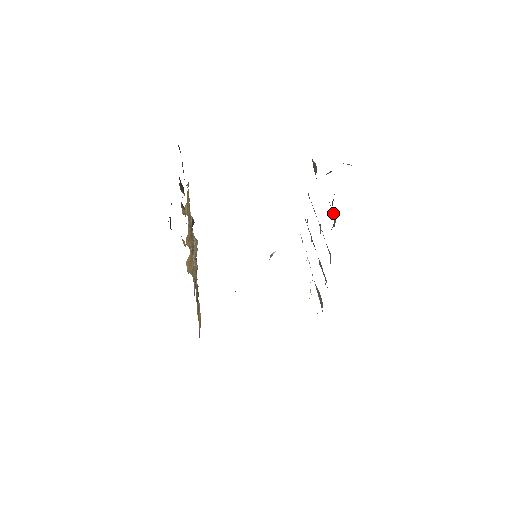
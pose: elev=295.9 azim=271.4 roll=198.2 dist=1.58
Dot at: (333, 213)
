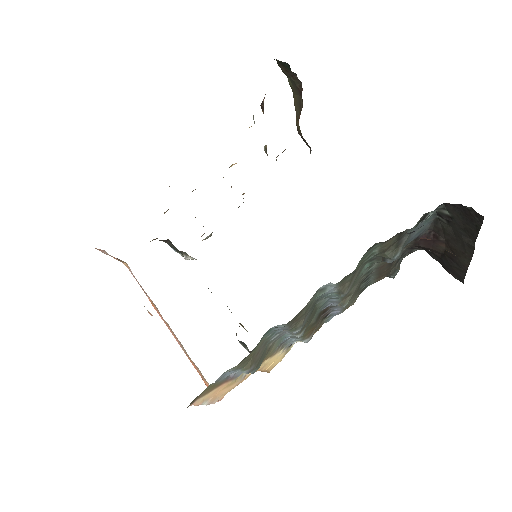
Dot at: (403, 248)
